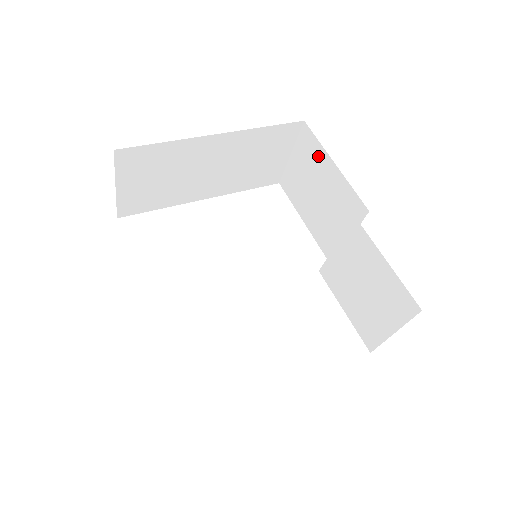
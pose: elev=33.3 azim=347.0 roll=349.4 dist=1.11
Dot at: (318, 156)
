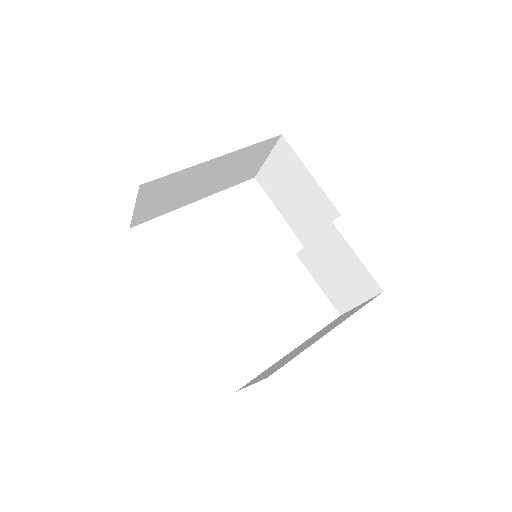
Dot at: (295, 165)
